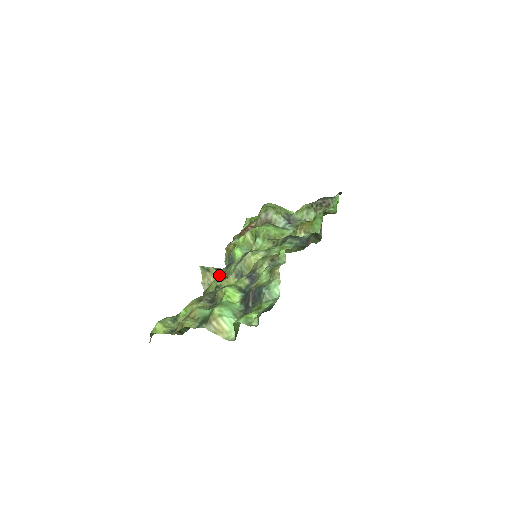
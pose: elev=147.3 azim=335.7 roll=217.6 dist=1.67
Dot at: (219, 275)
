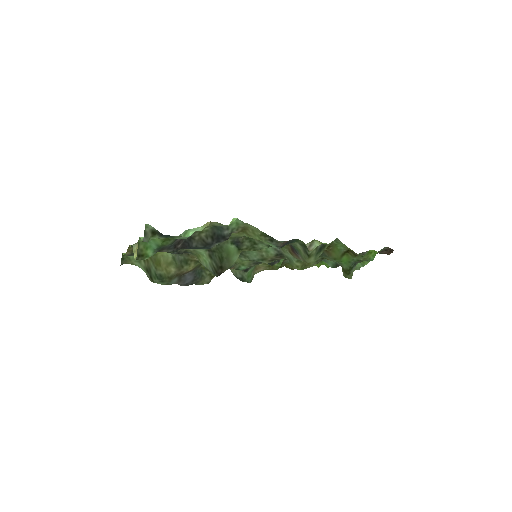
Dot at: occluded
